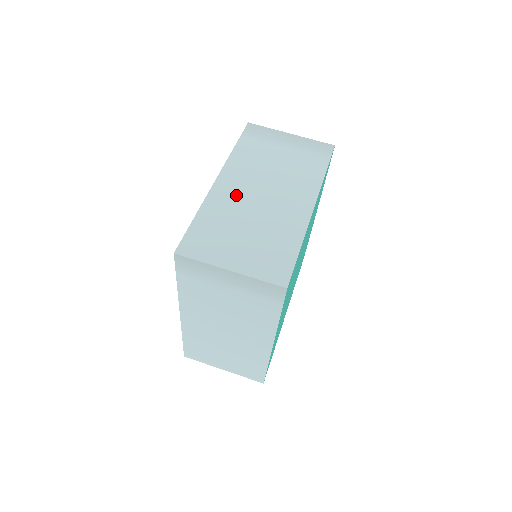
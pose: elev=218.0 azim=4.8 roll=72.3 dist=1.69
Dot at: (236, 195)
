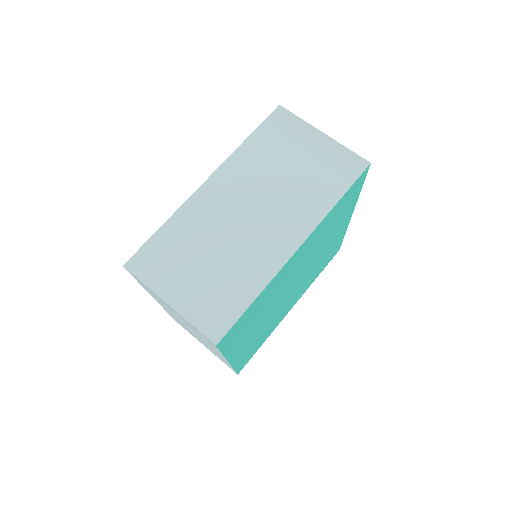
Dot at: (217, 208)
